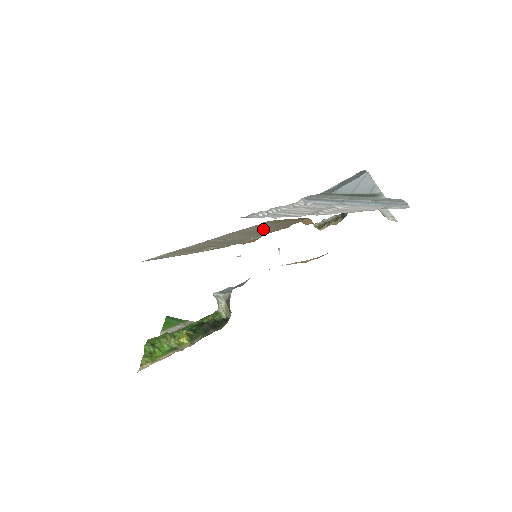
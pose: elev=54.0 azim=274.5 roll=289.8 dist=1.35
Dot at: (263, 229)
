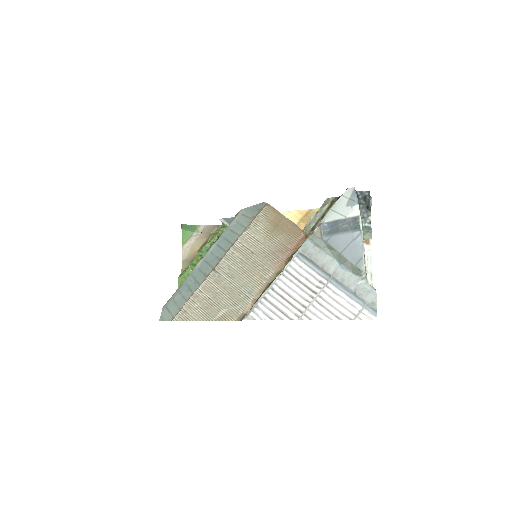
Dot at: (261, 257)
